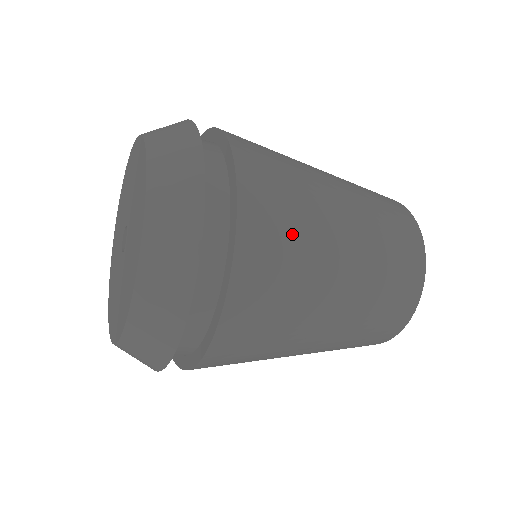
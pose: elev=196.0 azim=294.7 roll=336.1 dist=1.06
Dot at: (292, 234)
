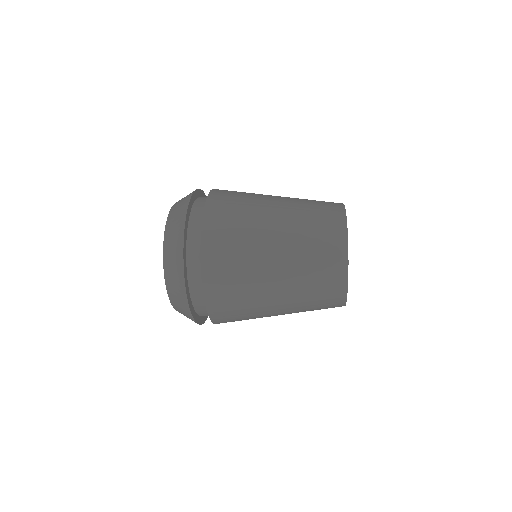
Dot at: (236, 243)
